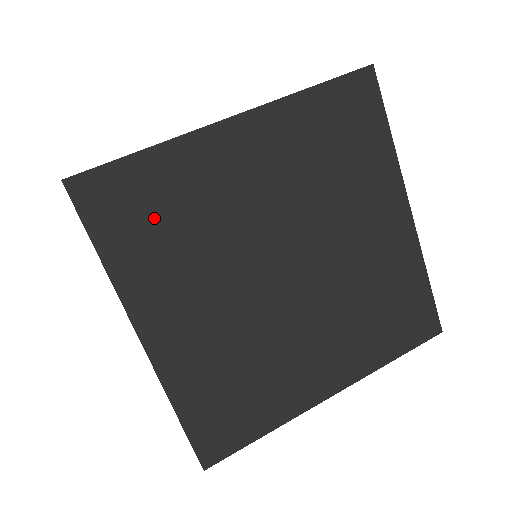
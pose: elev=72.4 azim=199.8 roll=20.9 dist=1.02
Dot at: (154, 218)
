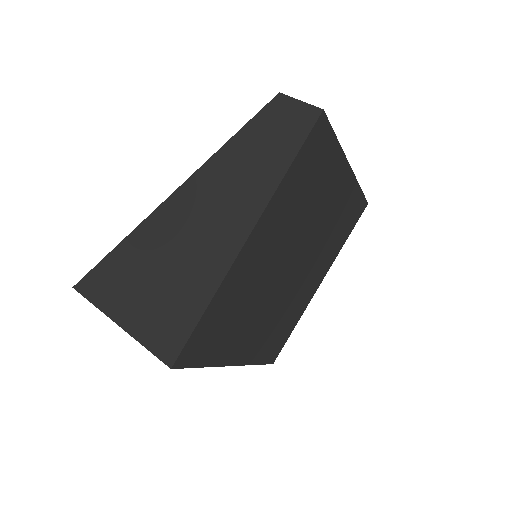
Dot at: (222, 326)
